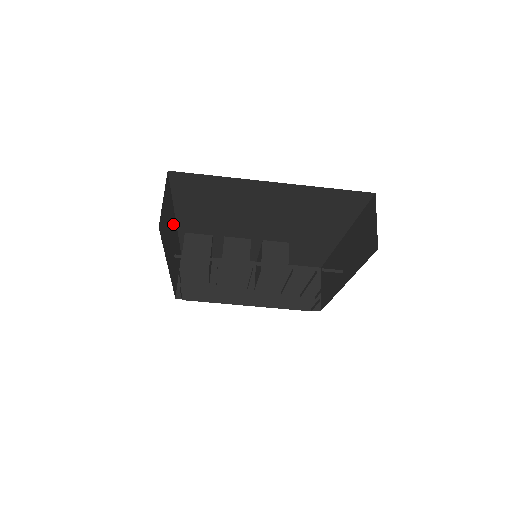
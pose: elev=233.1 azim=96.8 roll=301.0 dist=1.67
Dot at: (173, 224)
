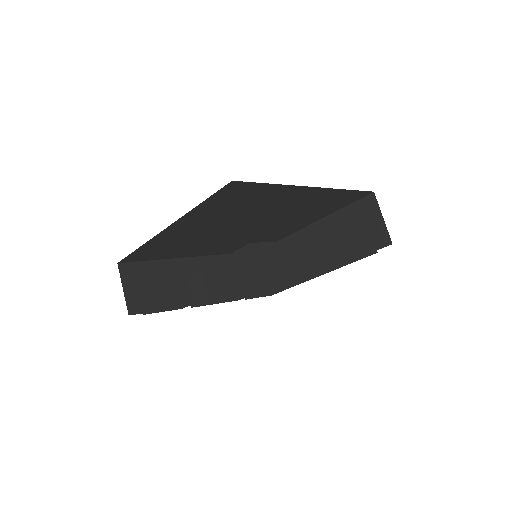
Dot at: (189, 266)
